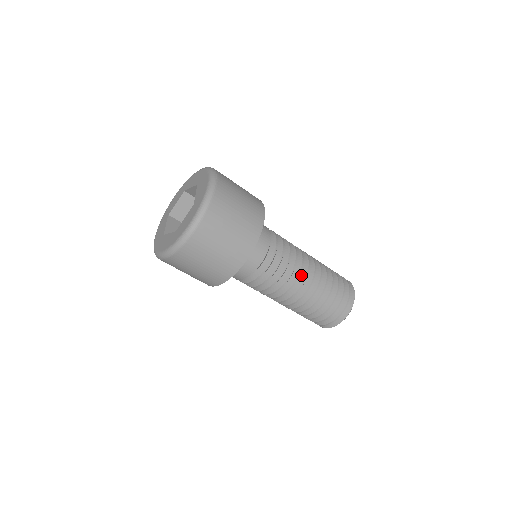
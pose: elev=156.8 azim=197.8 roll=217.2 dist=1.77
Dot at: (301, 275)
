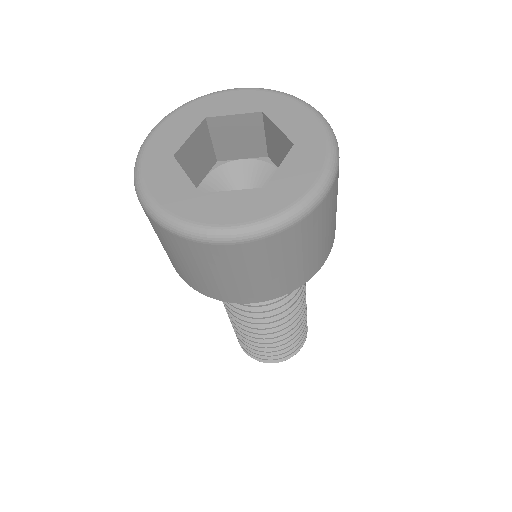
Dot at: occluded
